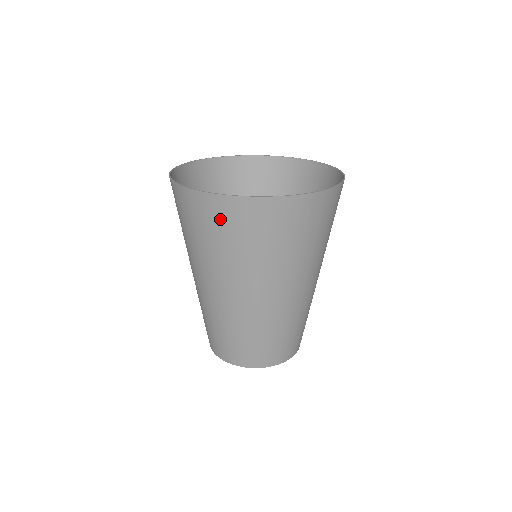
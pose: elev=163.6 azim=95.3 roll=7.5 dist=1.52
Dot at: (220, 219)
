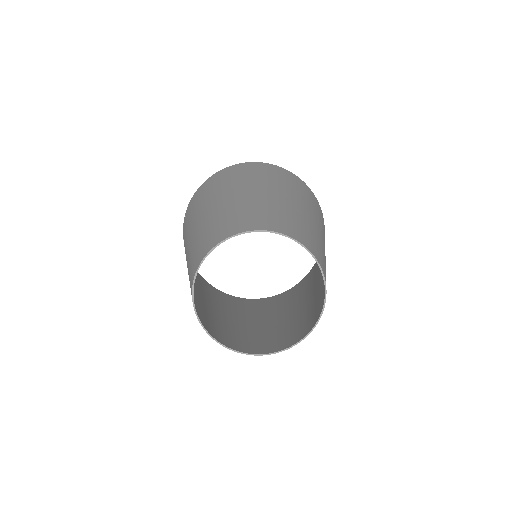
Dot at: (222, 175)
